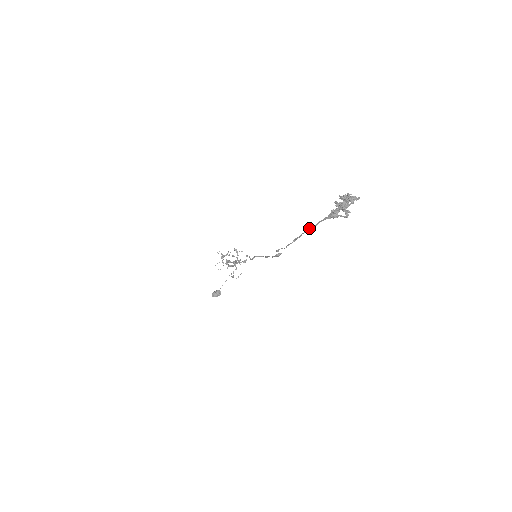
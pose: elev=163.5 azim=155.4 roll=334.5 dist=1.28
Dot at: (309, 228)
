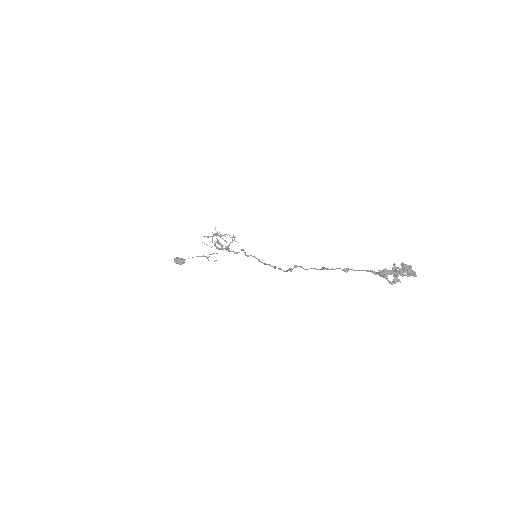
Dot at: occluded
